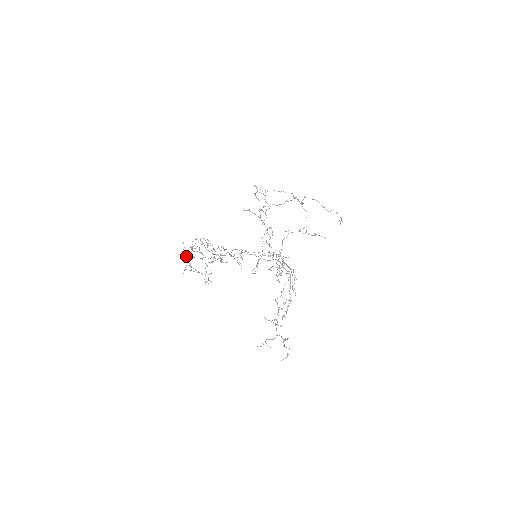
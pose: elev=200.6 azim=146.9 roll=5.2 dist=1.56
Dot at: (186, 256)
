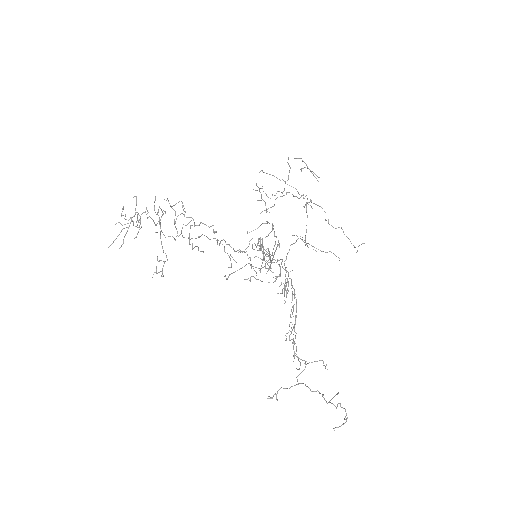
Dot at: (128, 220)
